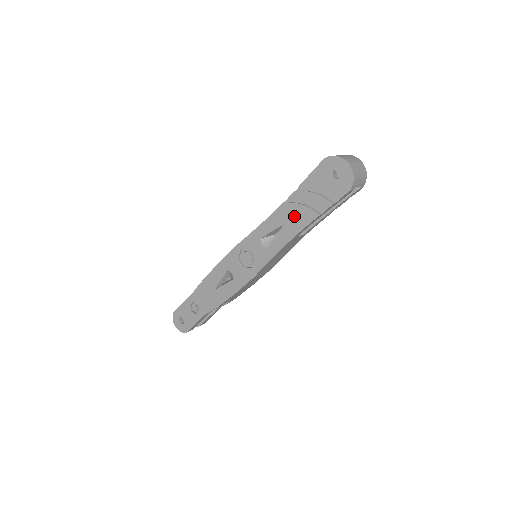
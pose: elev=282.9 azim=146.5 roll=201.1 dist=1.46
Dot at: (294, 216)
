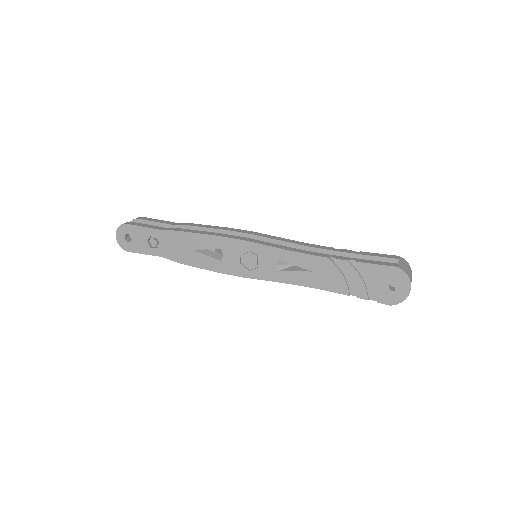
Dot at: (327, 275)
